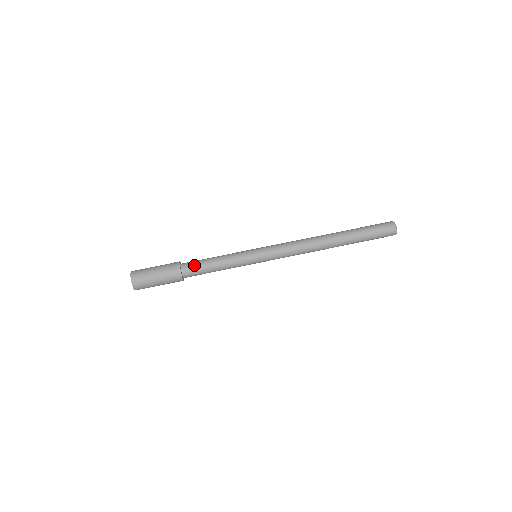
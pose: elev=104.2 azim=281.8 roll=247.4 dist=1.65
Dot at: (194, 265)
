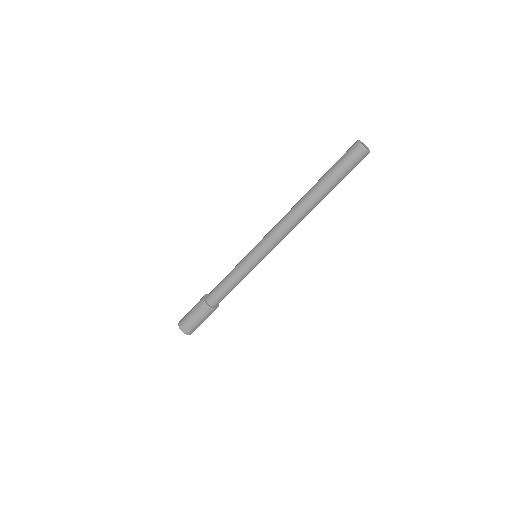
Dot at: (219, 299)
